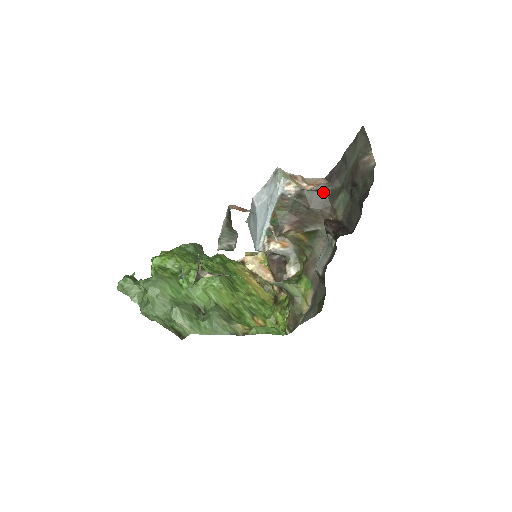
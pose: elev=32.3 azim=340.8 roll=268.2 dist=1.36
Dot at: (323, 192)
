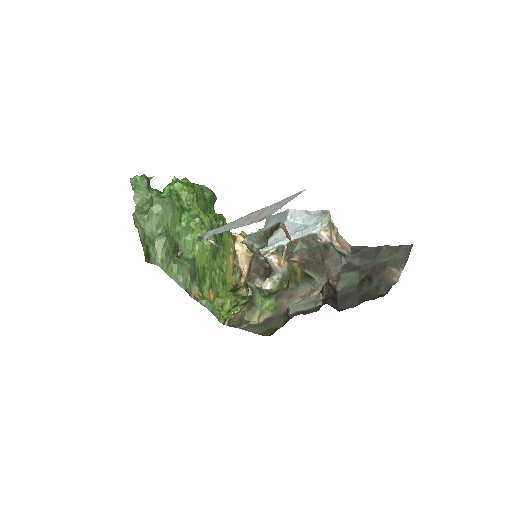
Dot at: (343, 258)
